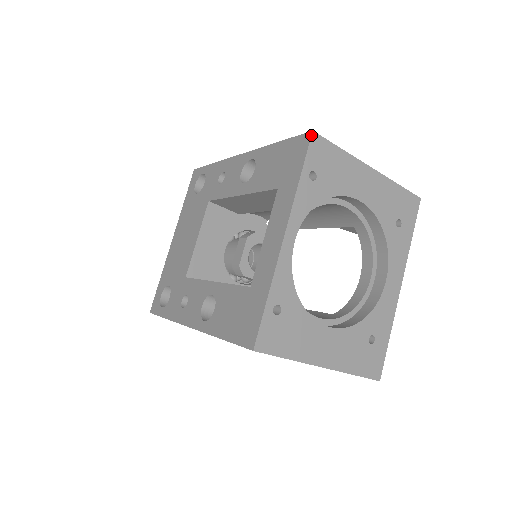
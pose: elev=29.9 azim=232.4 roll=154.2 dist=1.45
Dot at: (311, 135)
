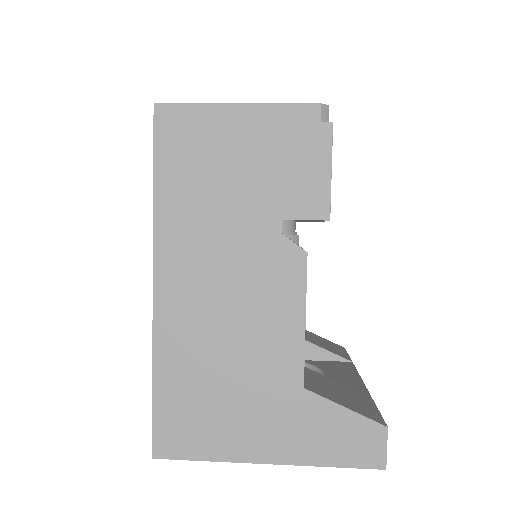
Dot at: (153, 455)
